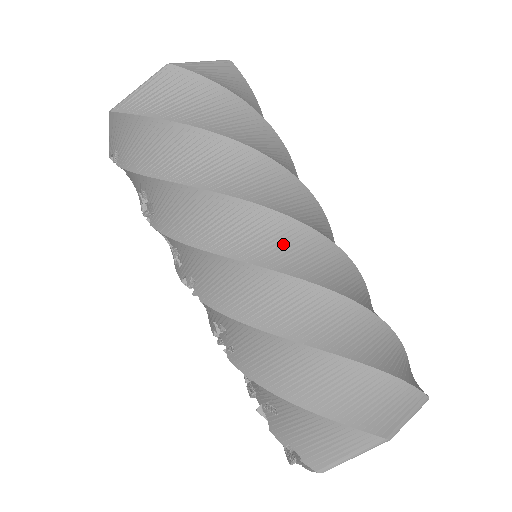
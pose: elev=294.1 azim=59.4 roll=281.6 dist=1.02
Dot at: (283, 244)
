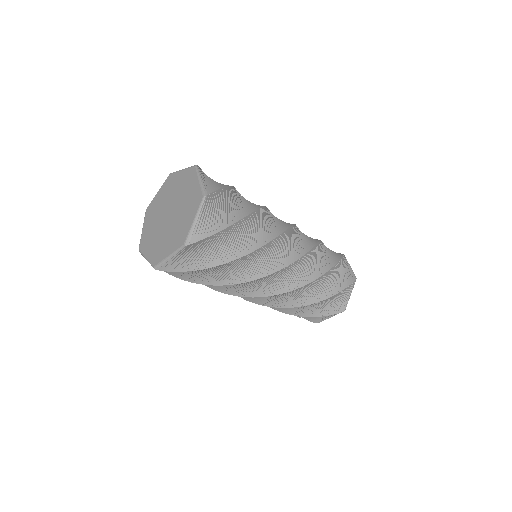
Dot at: (283, 278)
